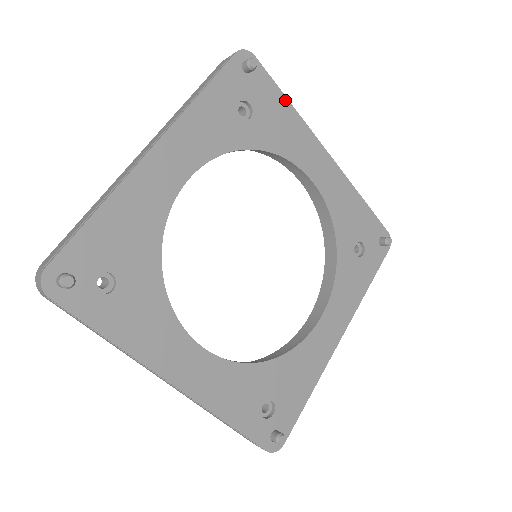
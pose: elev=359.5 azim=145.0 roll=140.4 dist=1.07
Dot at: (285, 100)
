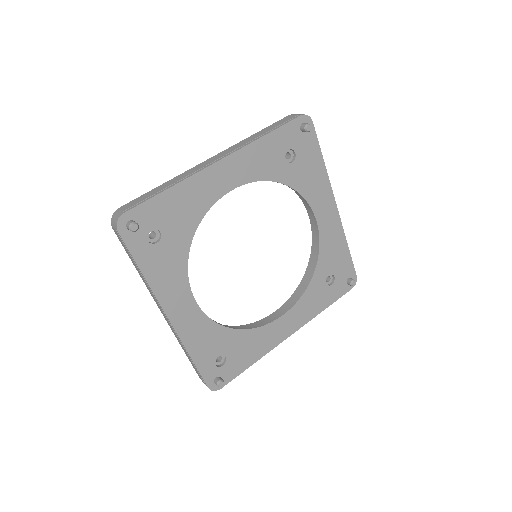
Dot at: (321, 158)
